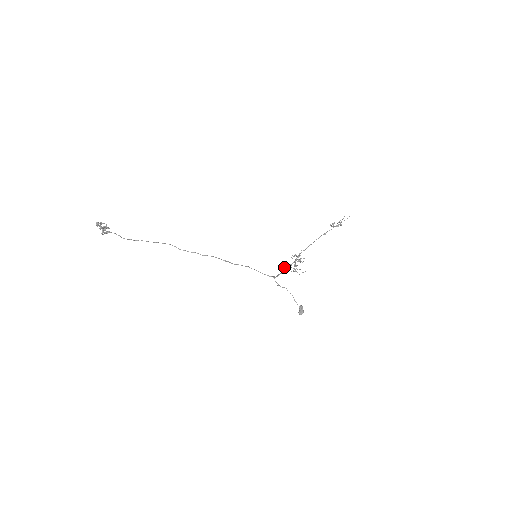
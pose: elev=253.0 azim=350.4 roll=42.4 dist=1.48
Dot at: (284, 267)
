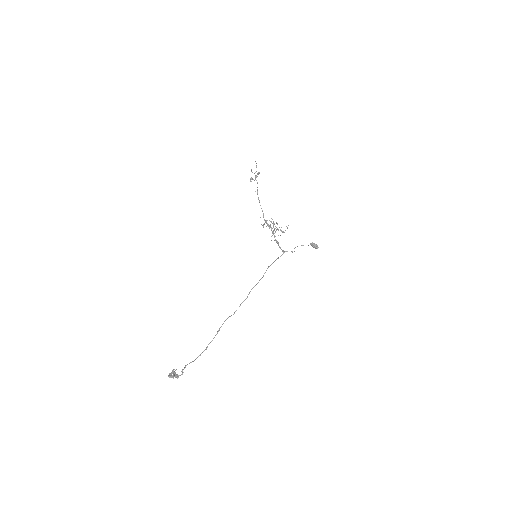
Dot at: occluded
